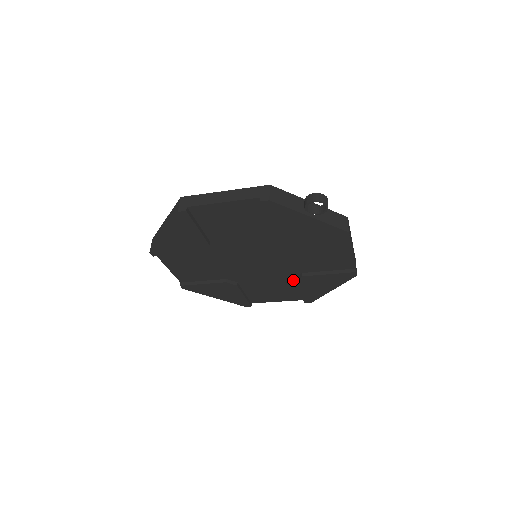
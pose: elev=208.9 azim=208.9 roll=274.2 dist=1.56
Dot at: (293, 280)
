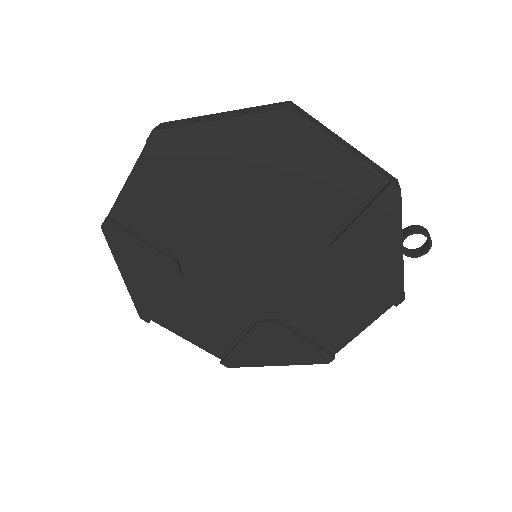
Dot at: (251, 321)
